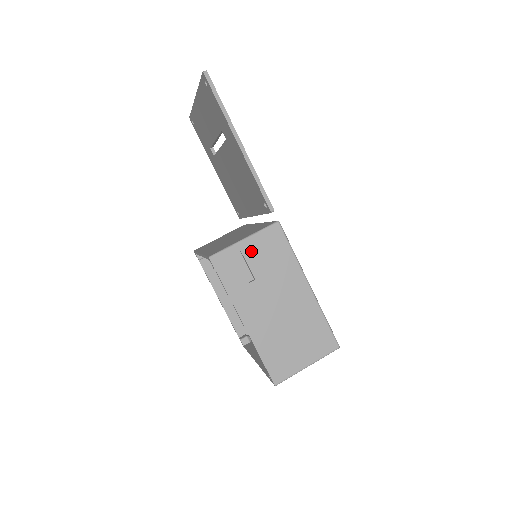
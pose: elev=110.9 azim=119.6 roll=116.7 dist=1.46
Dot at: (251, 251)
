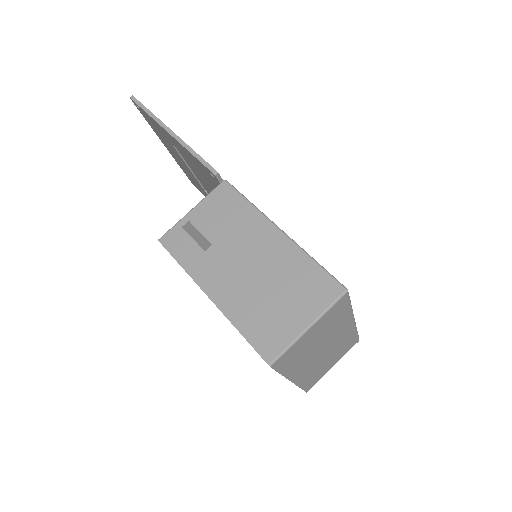
Dot at: (201, 218)
